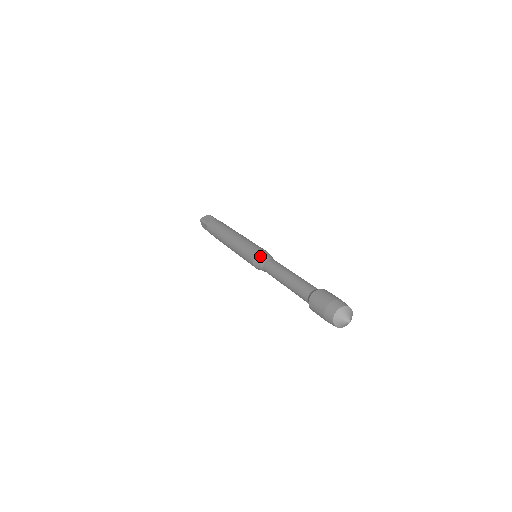
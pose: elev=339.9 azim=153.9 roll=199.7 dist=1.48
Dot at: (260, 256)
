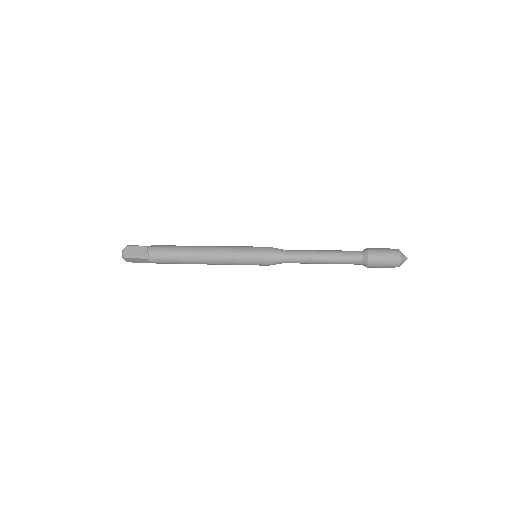
Dot at: (275, 248)
